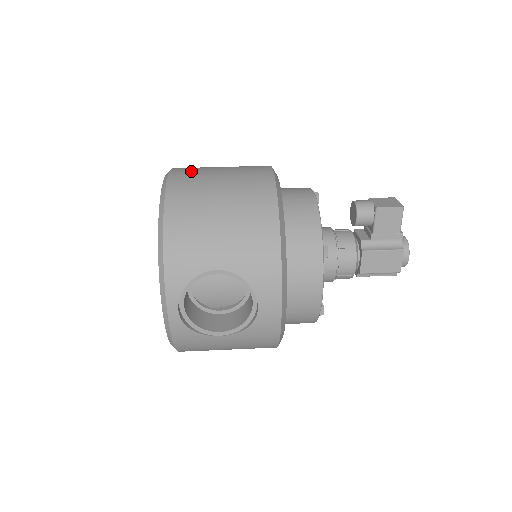
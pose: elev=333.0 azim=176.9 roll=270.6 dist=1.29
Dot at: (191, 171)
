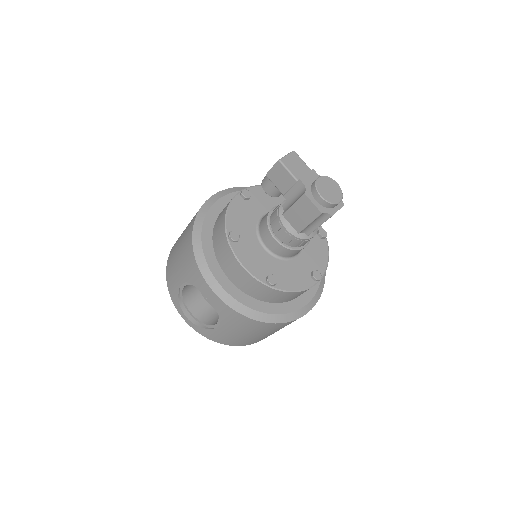
Dot at: occluded
